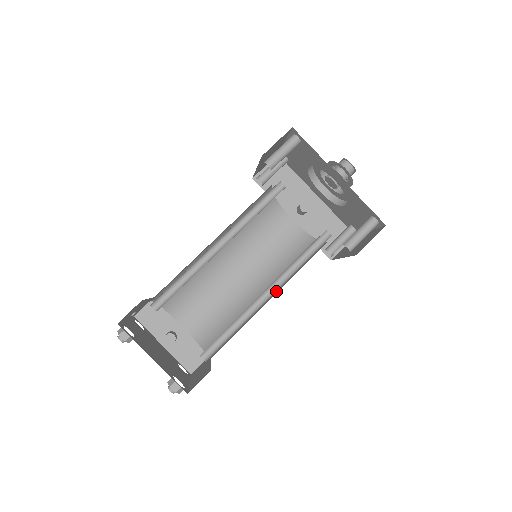
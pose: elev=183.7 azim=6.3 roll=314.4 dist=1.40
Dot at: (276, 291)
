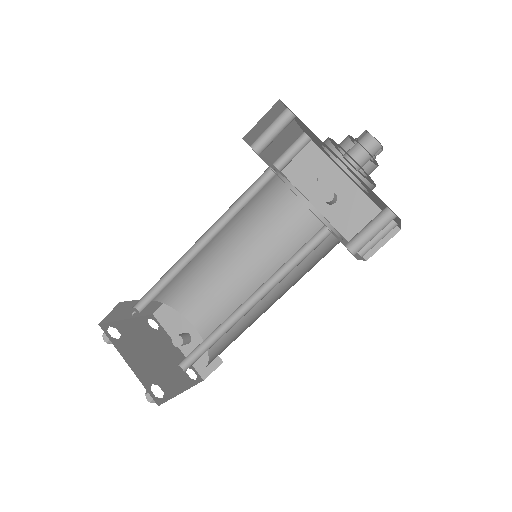
Dot at: (279, 298)
